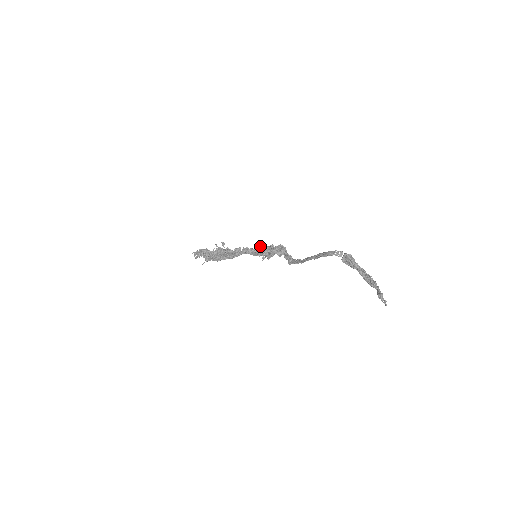
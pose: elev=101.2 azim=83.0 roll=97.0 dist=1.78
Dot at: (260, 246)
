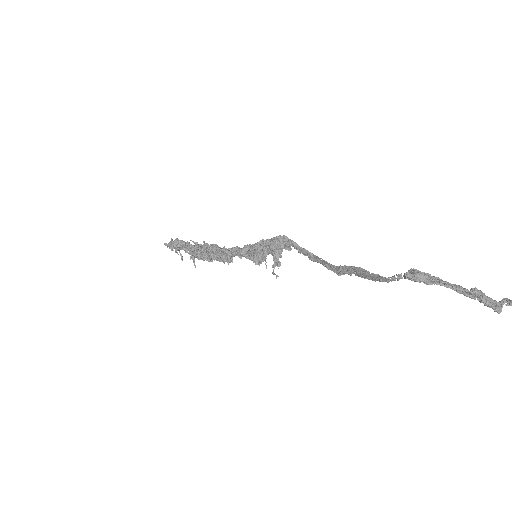
Dot at: (251, 250)
